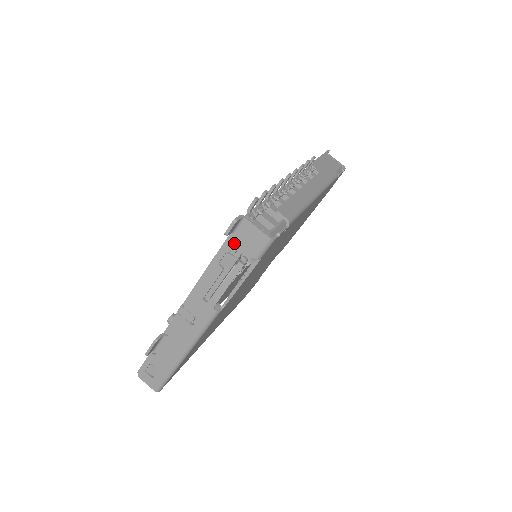
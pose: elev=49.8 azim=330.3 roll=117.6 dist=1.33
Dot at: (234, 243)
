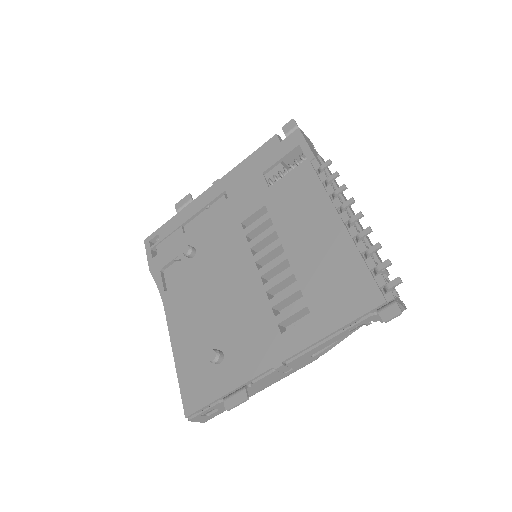
Dot at: (373, 318)
